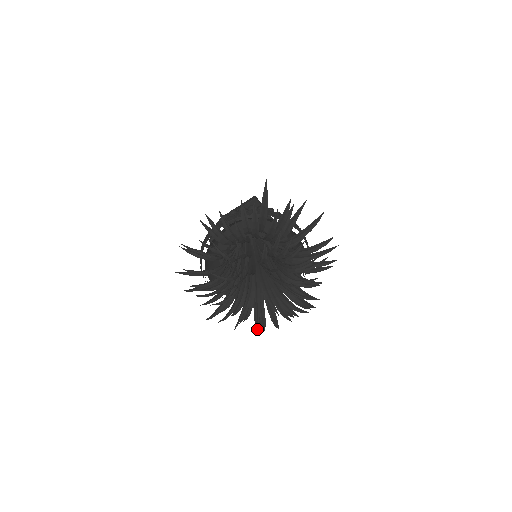
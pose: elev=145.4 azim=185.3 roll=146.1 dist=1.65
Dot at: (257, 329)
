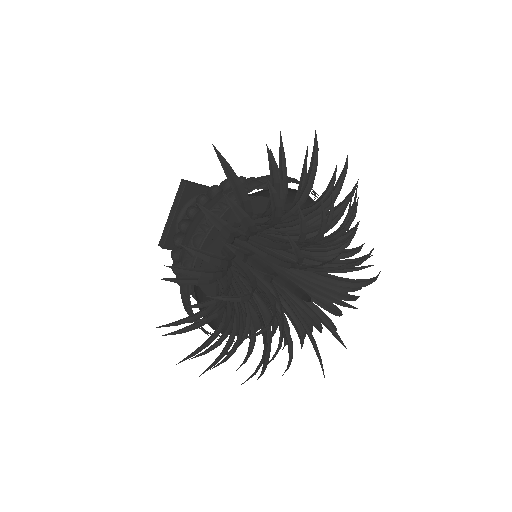
Dot at: occluded
